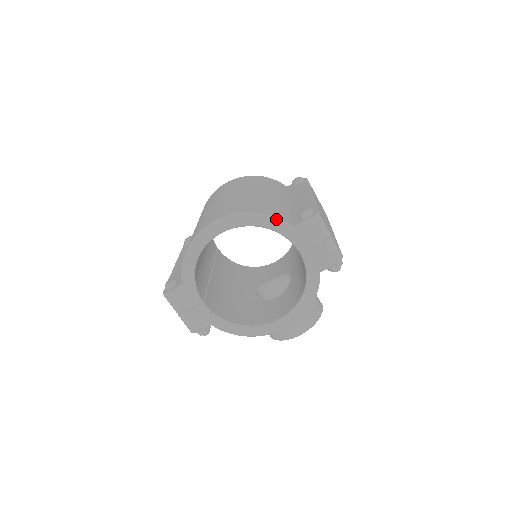
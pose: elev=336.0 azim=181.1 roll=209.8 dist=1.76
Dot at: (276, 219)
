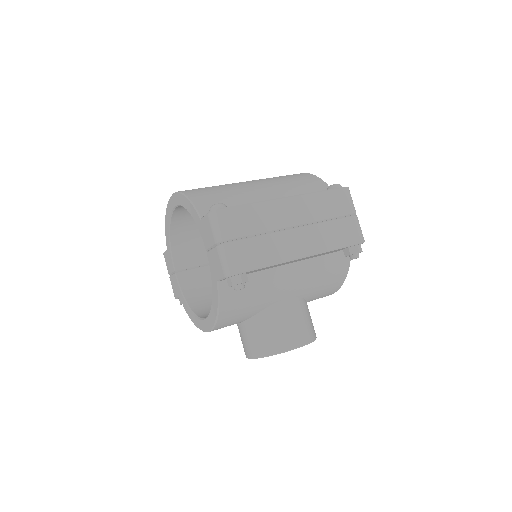
Dot at: (192, 205)
